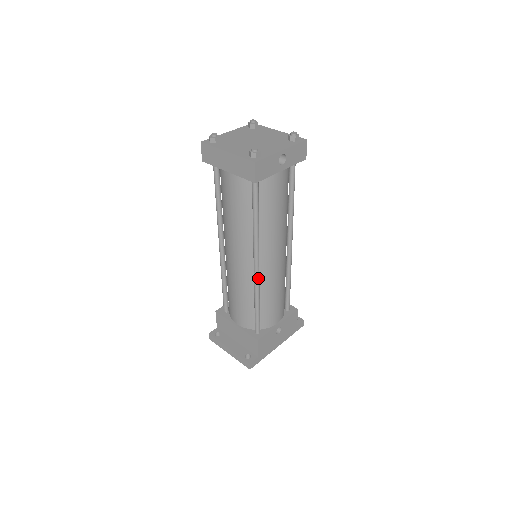
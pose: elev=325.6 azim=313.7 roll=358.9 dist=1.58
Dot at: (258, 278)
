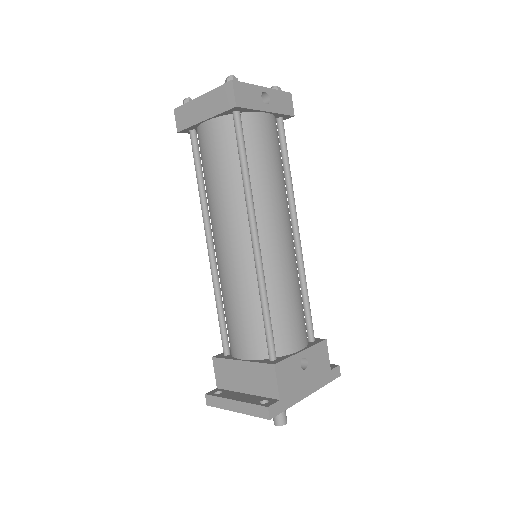
Dot at: (260, 258)
